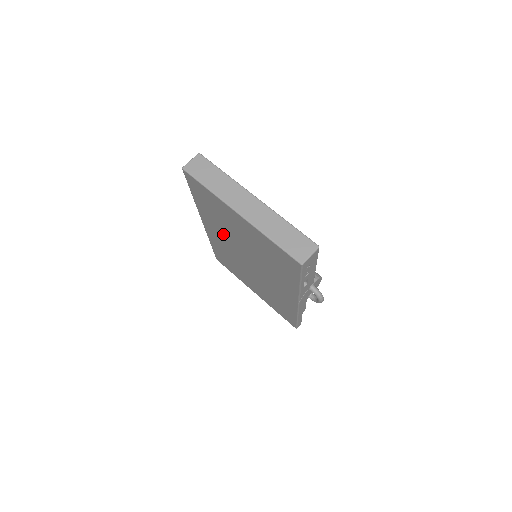
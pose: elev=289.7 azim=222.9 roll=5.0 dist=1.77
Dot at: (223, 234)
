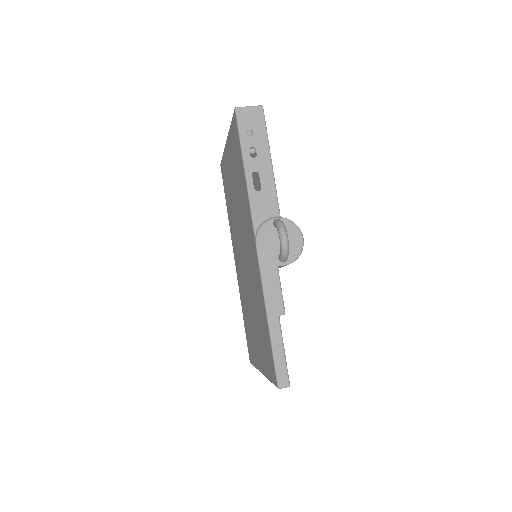
Dot at: occluded
